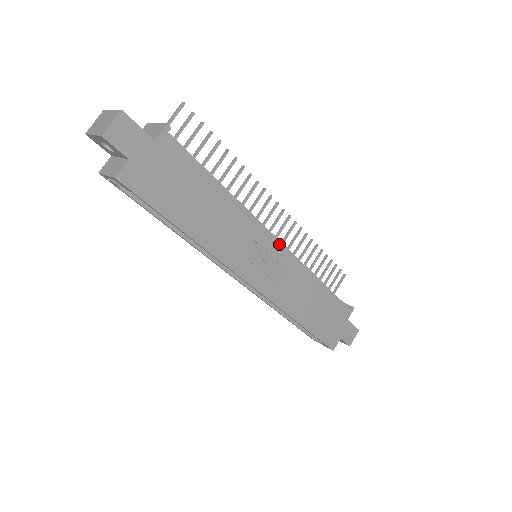
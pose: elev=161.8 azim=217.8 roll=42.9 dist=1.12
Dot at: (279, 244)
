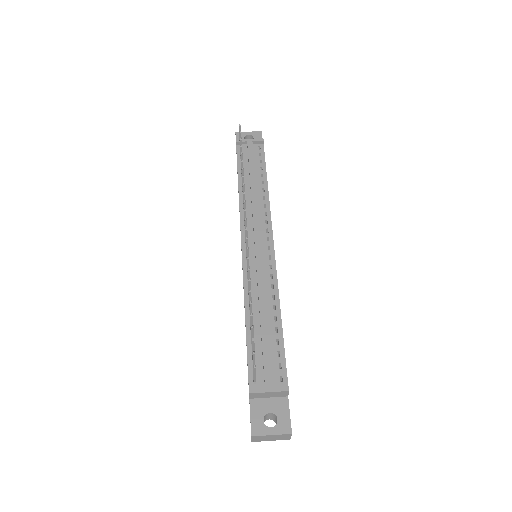
Dot at: (273, 245)
